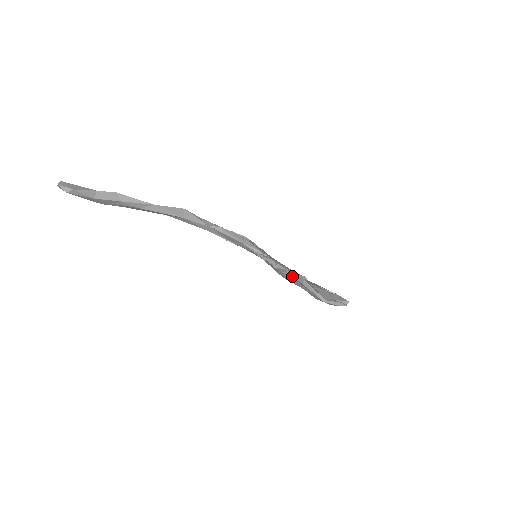
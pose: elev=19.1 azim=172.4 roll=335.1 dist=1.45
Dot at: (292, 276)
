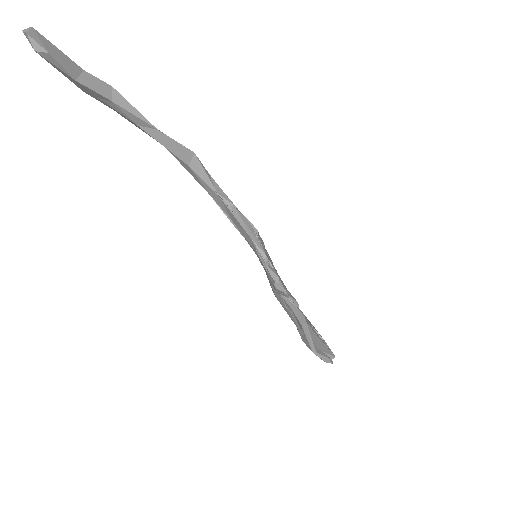
Dot at: (292, 308)
